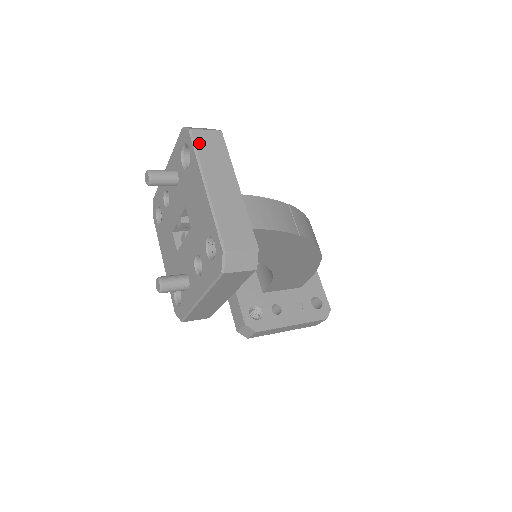
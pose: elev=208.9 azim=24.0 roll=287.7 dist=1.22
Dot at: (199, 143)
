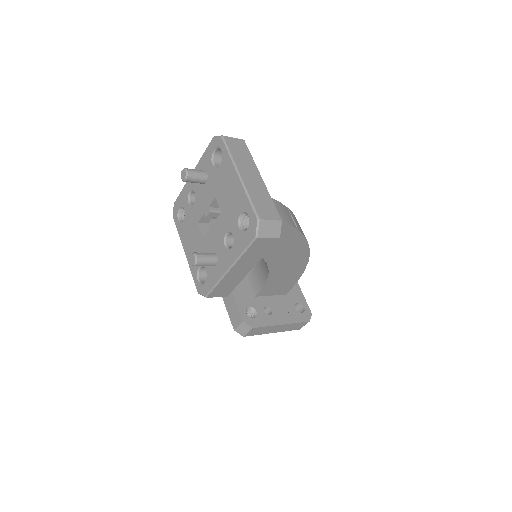
Dot at: (230, 146)
